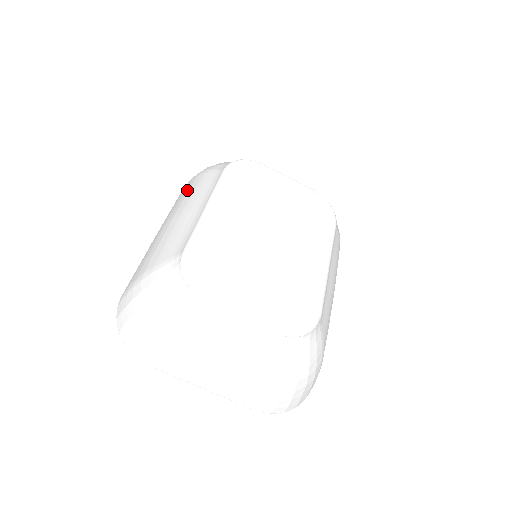
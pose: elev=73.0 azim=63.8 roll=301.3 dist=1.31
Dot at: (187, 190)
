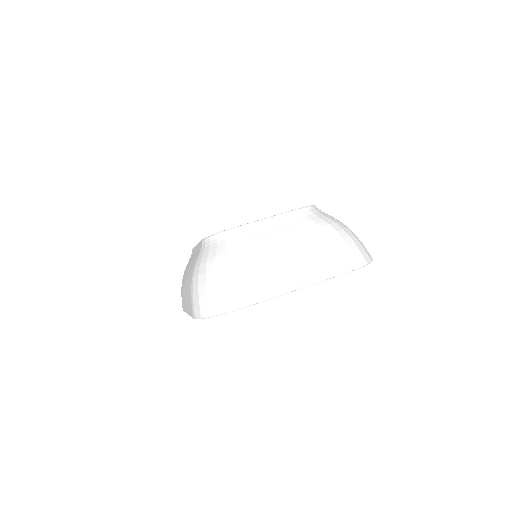
Dot at: (182, 283)
